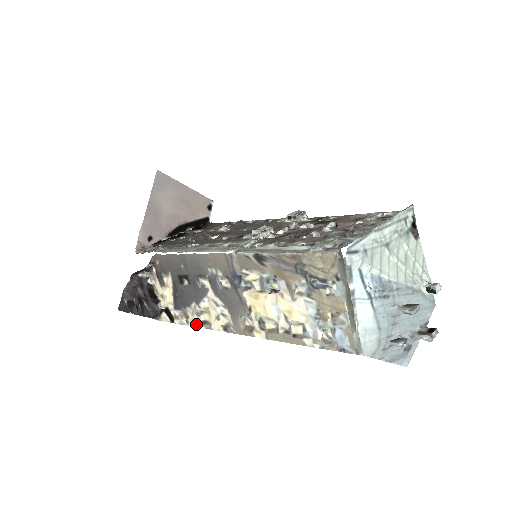
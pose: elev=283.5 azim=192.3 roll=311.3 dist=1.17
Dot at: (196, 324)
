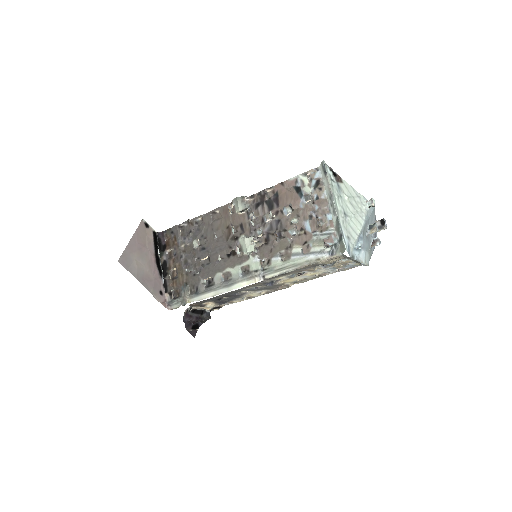
Dot at: occluded
